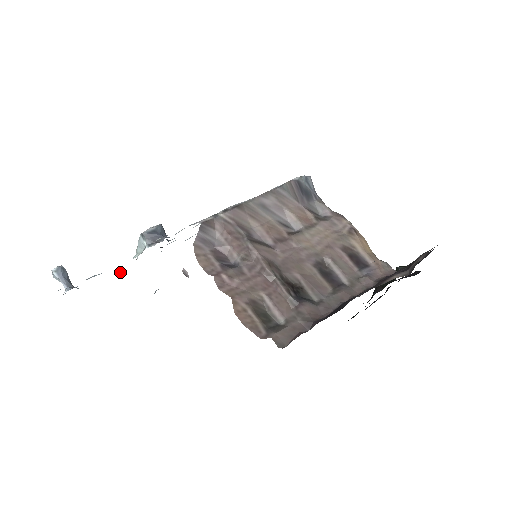
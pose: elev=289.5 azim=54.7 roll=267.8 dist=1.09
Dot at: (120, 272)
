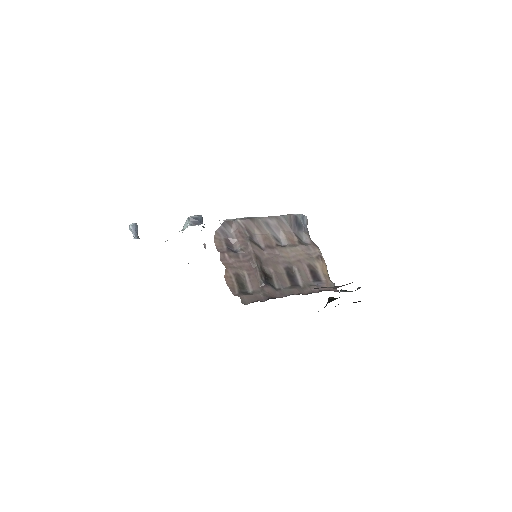
Dot at: occluded
